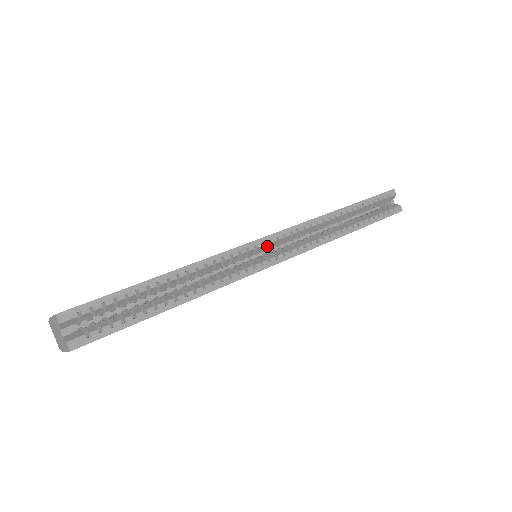
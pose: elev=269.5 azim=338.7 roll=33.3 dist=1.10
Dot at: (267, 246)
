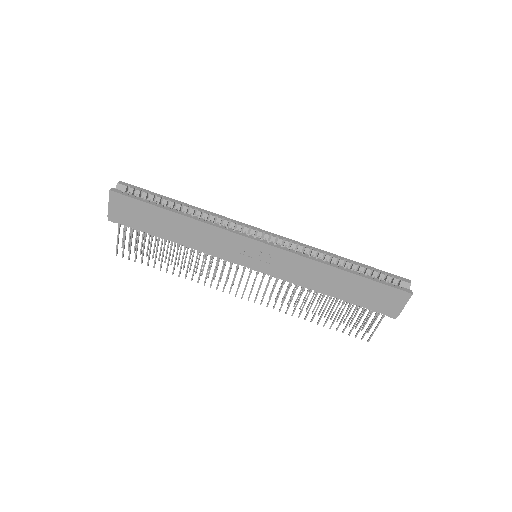
Dot at: (260, 235)
